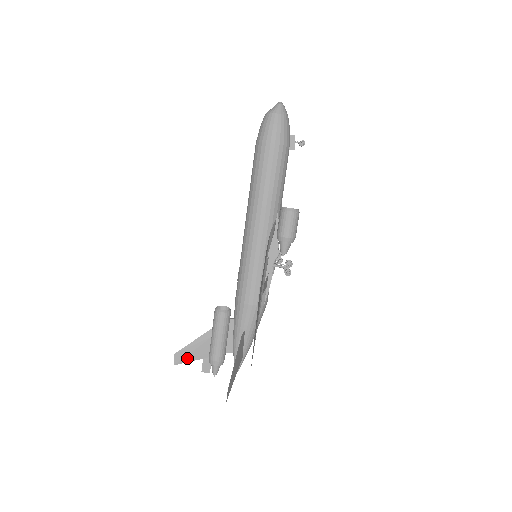
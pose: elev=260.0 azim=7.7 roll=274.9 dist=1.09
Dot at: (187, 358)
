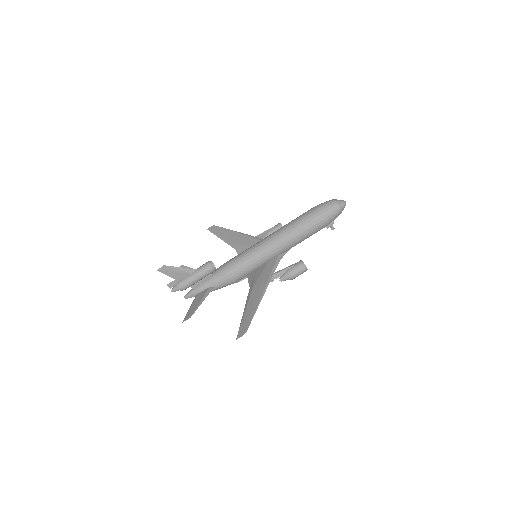
Dot at: (168, 272)
